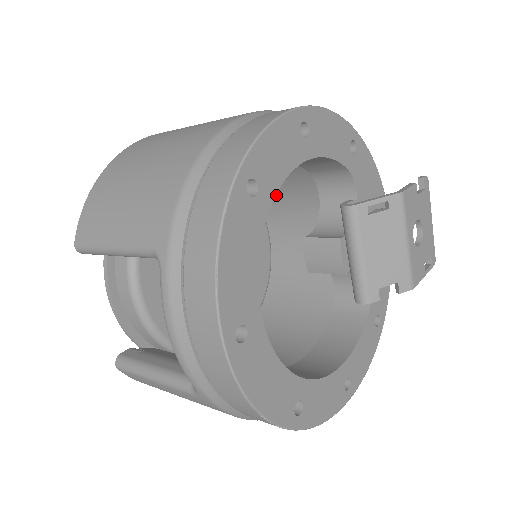
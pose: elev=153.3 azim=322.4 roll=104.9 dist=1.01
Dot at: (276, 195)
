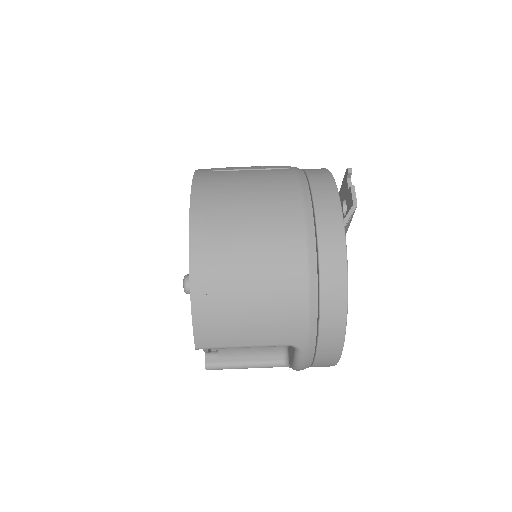
Dot at: occluded
